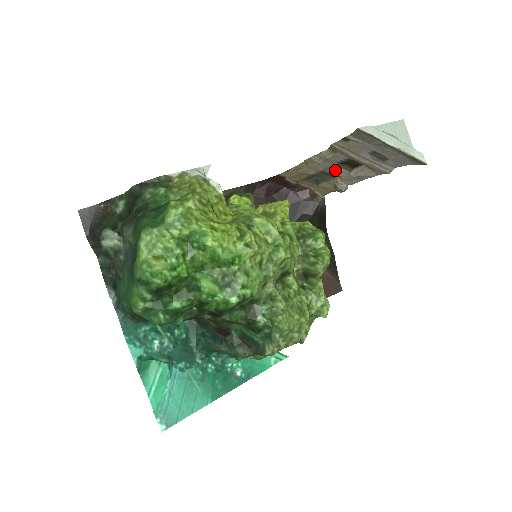
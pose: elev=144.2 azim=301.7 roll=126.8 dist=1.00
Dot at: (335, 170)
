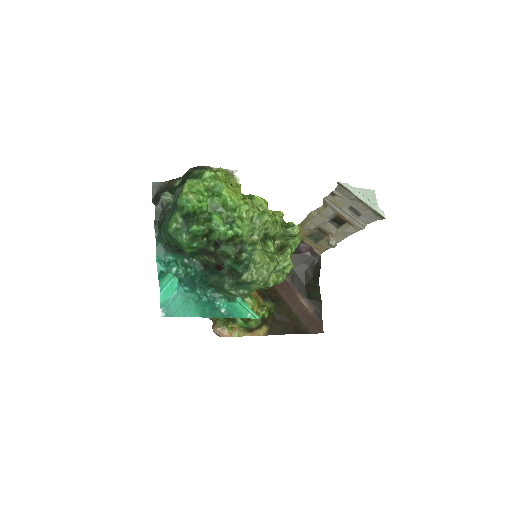
Dot at: (328, 226)
